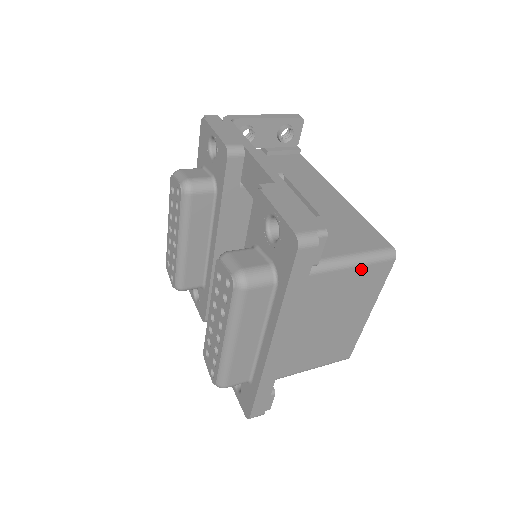
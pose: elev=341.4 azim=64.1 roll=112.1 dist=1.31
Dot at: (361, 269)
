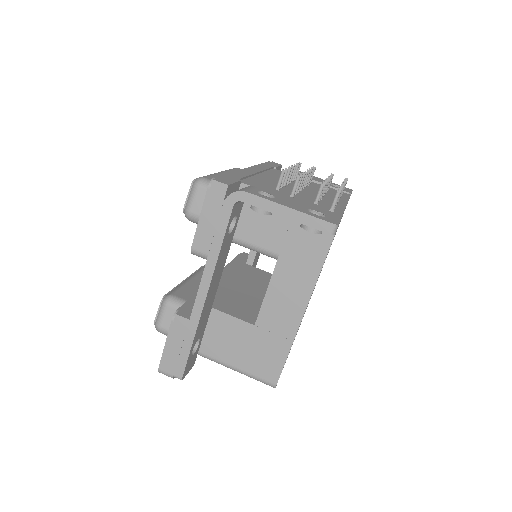
Dot at: occluded
